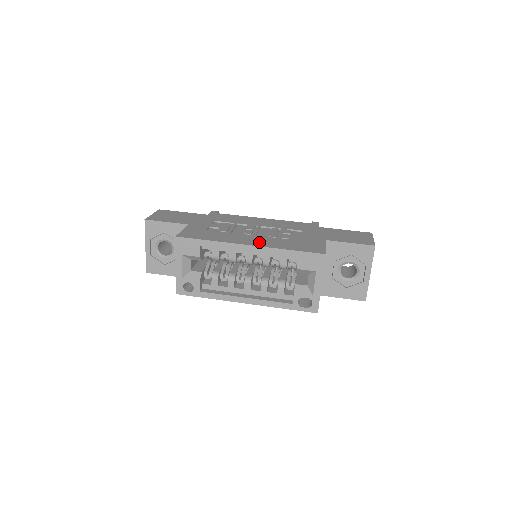
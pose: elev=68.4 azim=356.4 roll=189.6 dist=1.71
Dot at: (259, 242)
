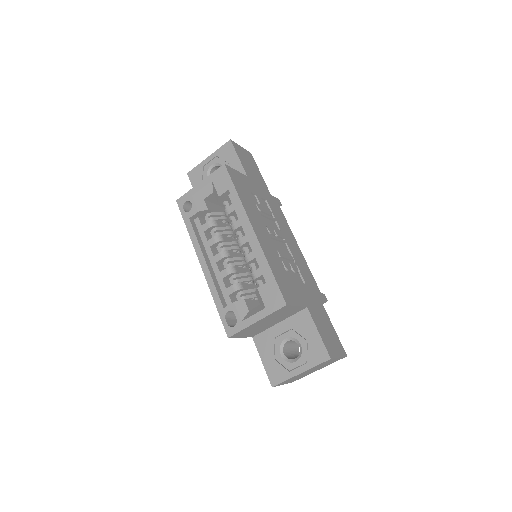
Dot at: (263, 239)
